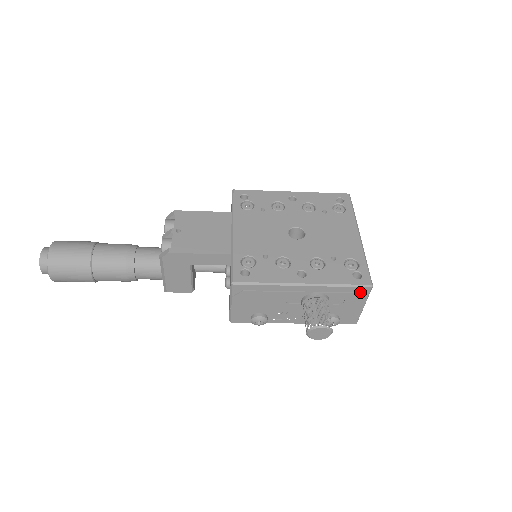
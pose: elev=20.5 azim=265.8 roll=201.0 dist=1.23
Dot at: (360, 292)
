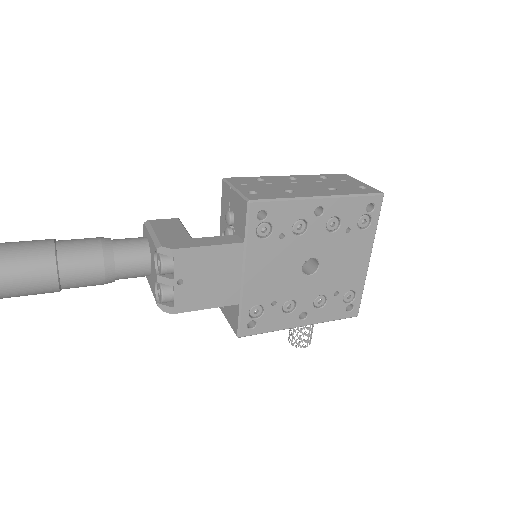
Dot at: occluded
